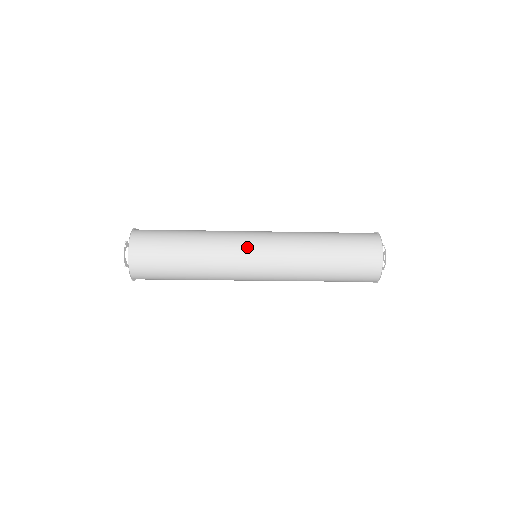
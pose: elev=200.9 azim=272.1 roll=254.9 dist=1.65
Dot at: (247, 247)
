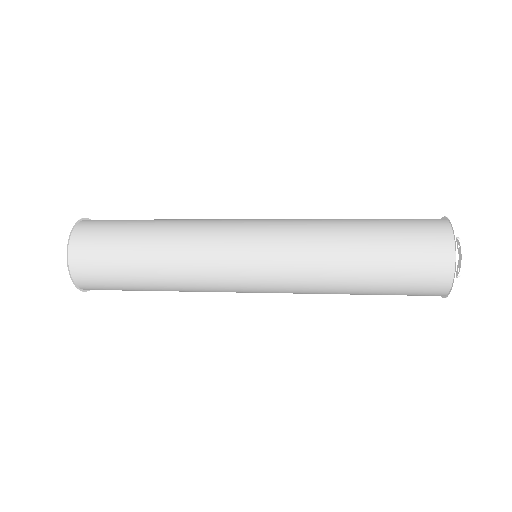
Dot at: (236, 249)
